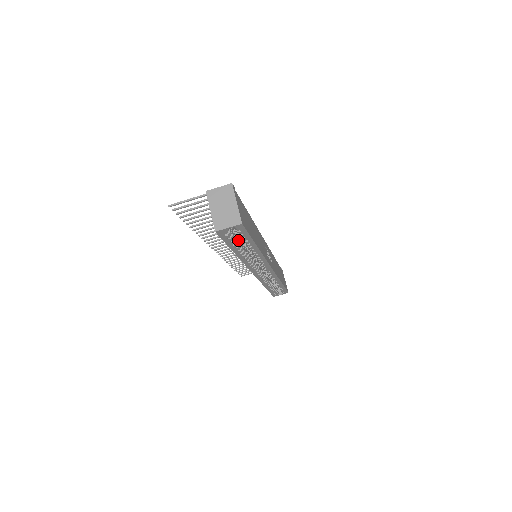
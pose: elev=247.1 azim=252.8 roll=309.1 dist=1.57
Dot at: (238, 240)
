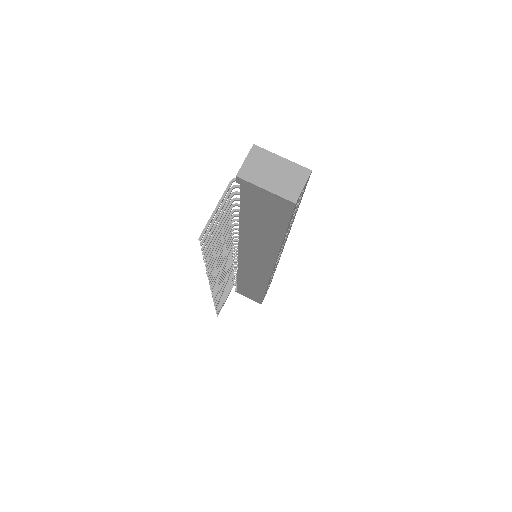
Dot at: occluded
